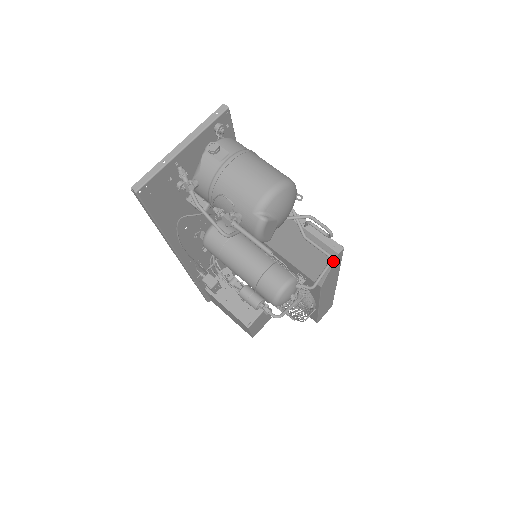
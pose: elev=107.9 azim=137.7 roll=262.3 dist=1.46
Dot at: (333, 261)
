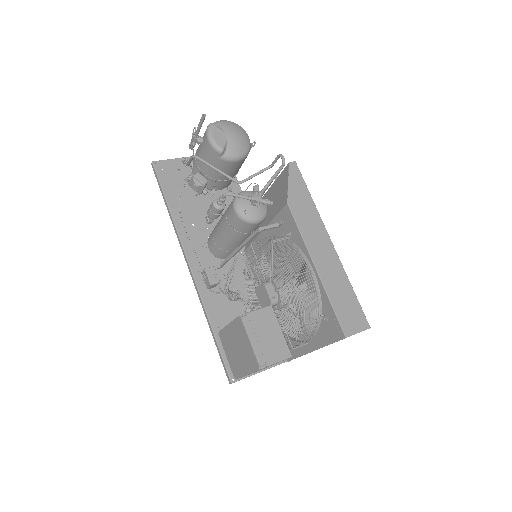
Dot at: (288, 172)
